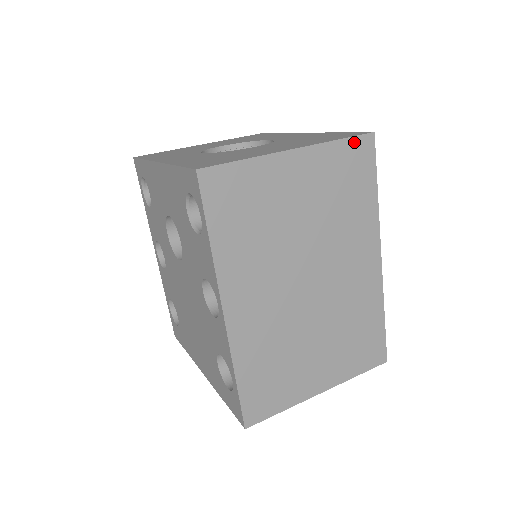
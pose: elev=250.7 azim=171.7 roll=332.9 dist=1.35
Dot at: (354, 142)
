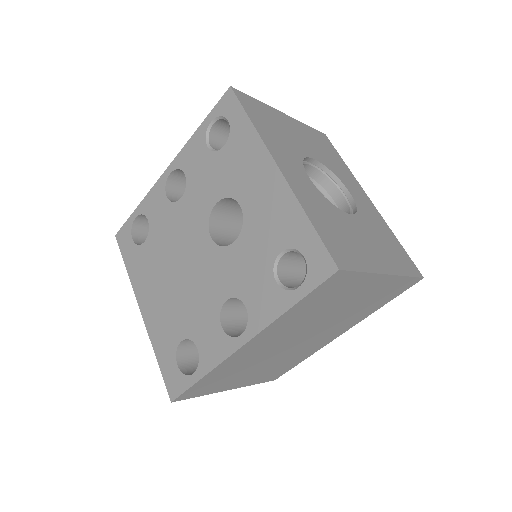
Dot at: (411, 280)
